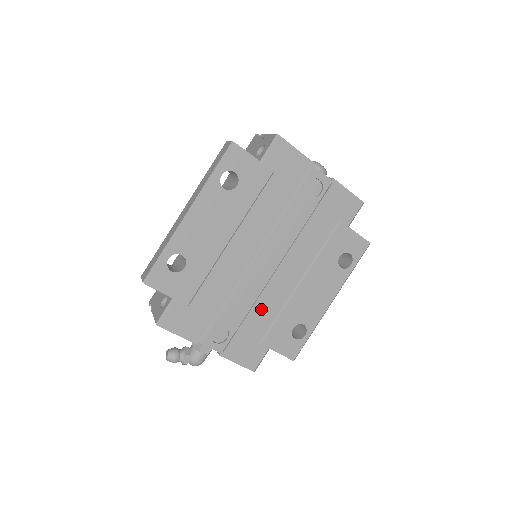
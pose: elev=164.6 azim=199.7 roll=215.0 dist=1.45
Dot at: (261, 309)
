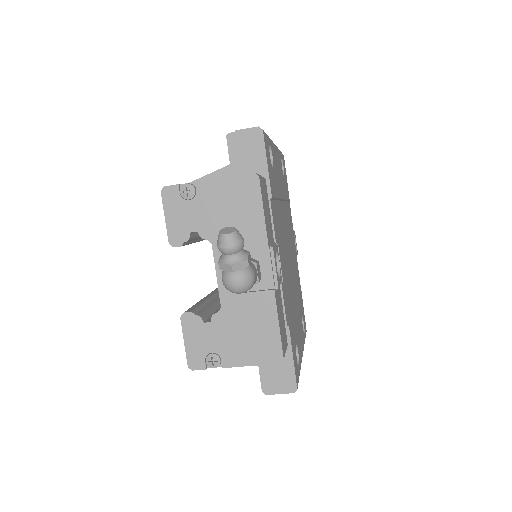
Dot at: (287, 289)
